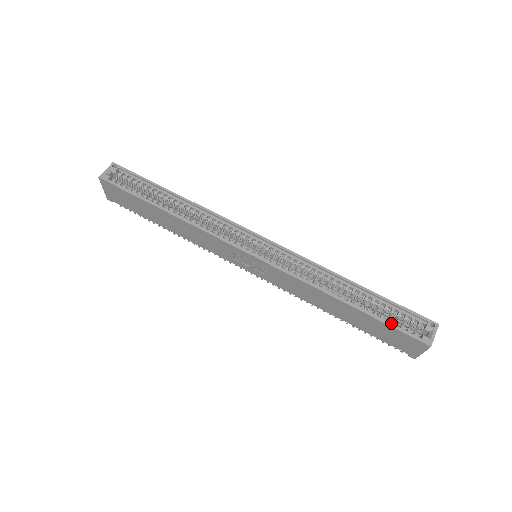
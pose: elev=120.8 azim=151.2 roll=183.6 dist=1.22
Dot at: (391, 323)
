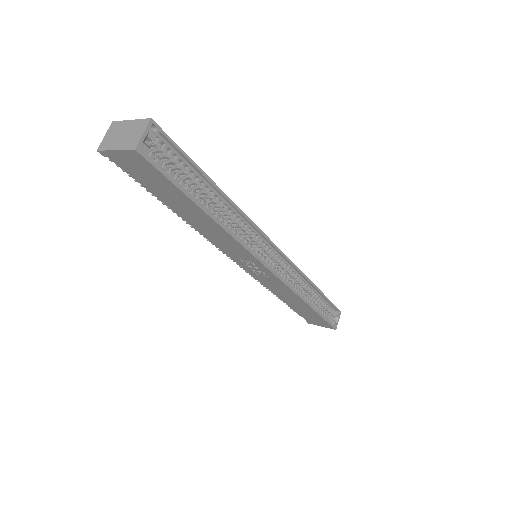
Dot at: (324, 316)
